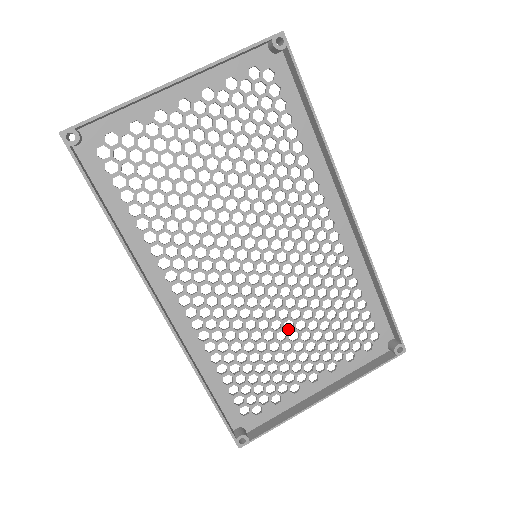
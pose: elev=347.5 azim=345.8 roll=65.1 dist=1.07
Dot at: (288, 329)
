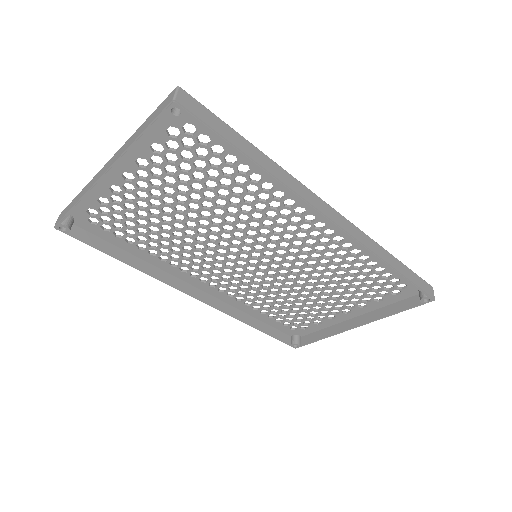
Dot at: occluded
